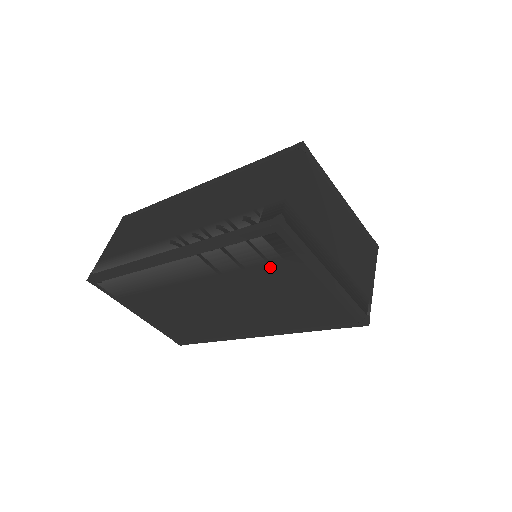
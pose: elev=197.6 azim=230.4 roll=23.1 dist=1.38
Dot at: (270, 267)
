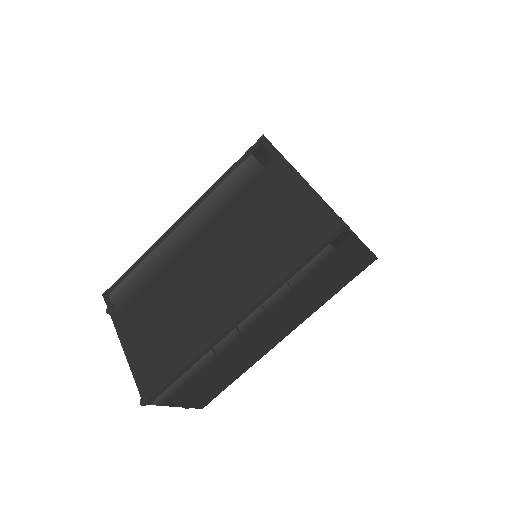
Dot at: (256, 185)
